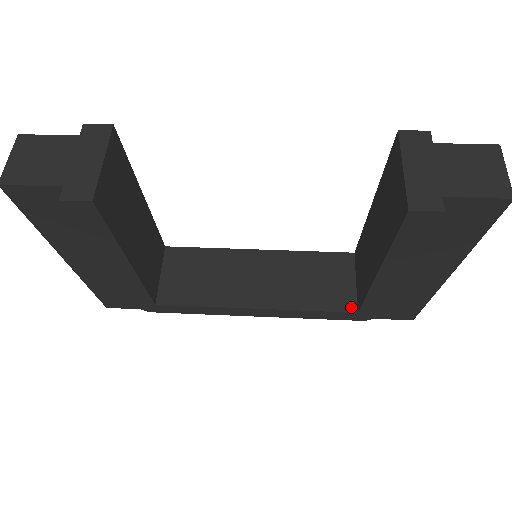
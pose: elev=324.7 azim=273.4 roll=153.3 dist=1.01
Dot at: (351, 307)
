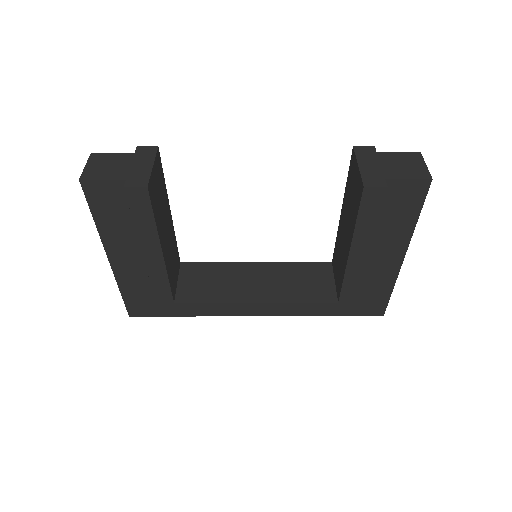
Dot at: (332, 299)
